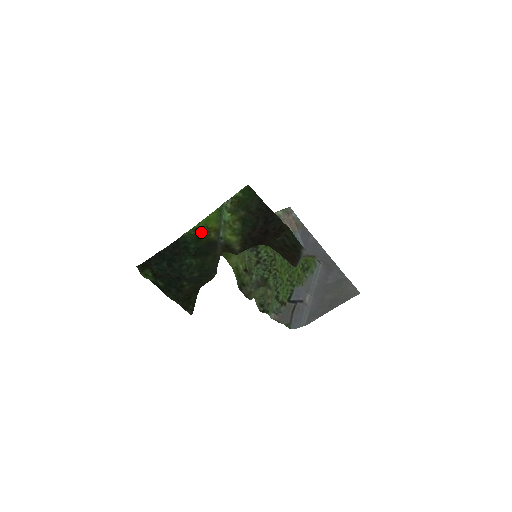
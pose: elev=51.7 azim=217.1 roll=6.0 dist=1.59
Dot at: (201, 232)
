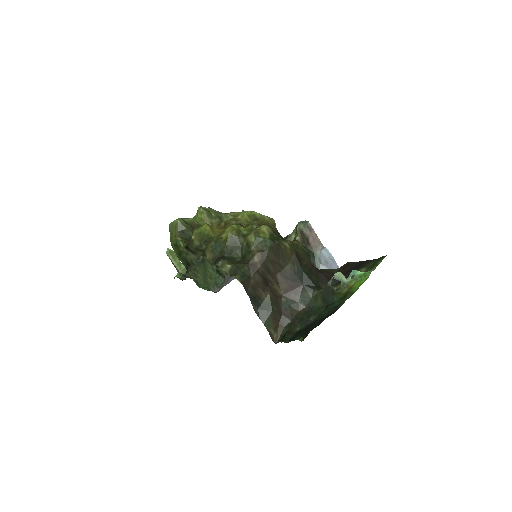
Dot at: (349, 293)
